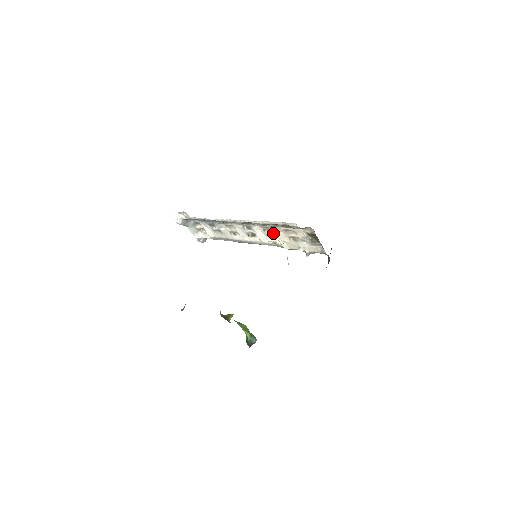
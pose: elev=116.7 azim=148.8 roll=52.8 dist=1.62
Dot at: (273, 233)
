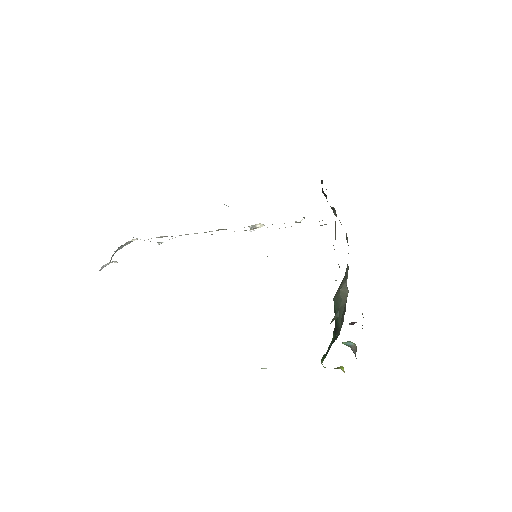
Dot at: occluded
